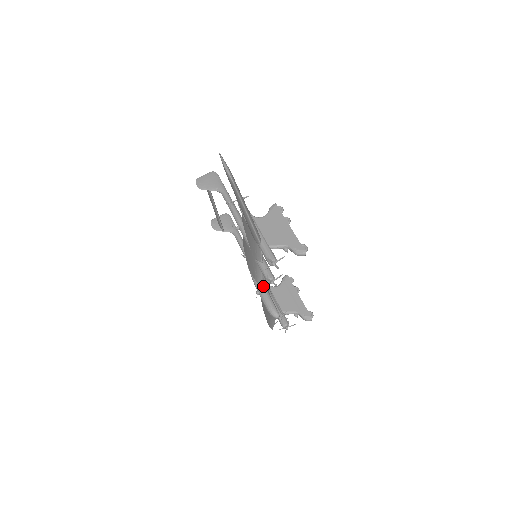
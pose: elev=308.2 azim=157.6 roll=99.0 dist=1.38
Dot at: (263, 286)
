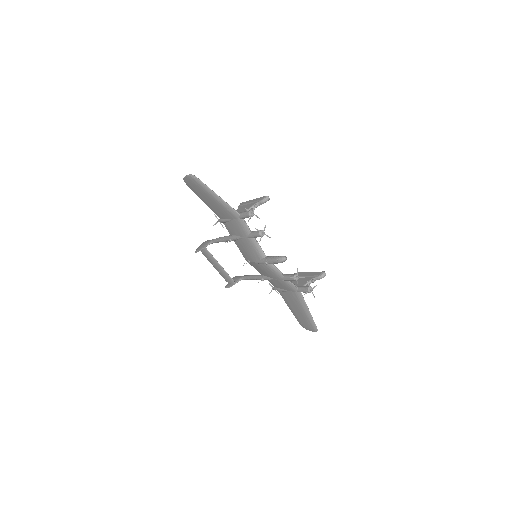
Dot at: (267, 256)
